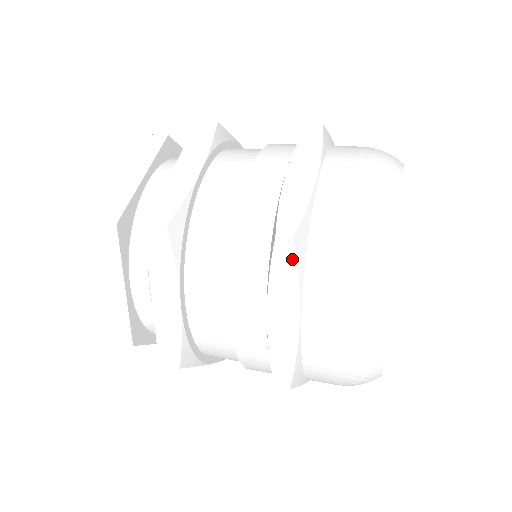
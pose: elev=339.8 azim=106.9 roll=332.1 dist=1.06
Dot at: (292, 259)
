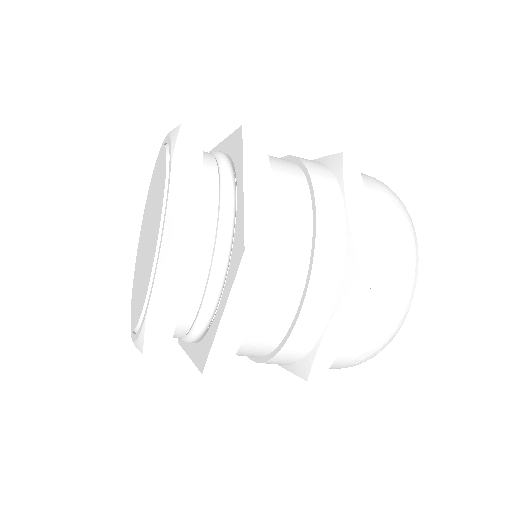
Dot at: (356, 168)
